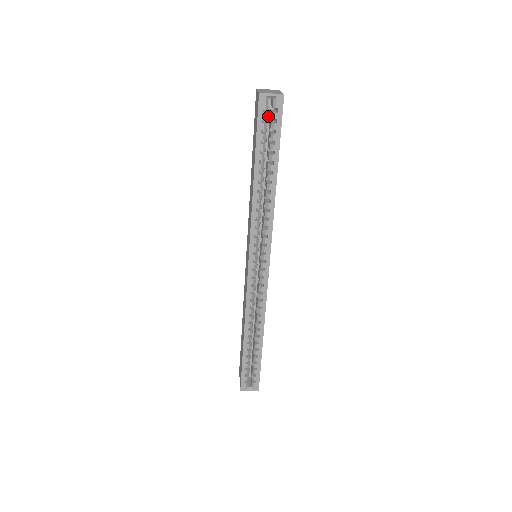
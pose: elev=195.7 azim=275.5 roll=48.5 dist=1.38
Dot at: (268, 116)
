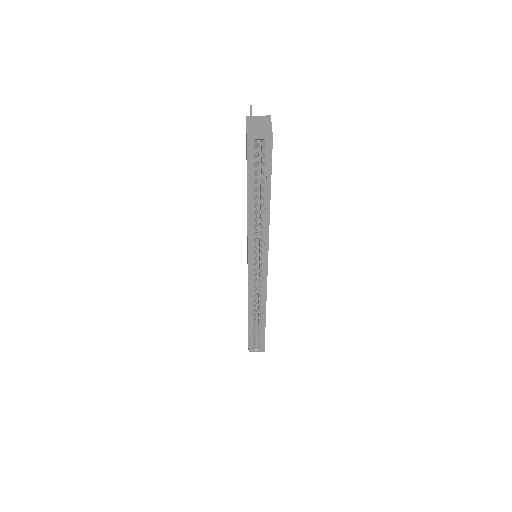
Dot at: (259, 147)
